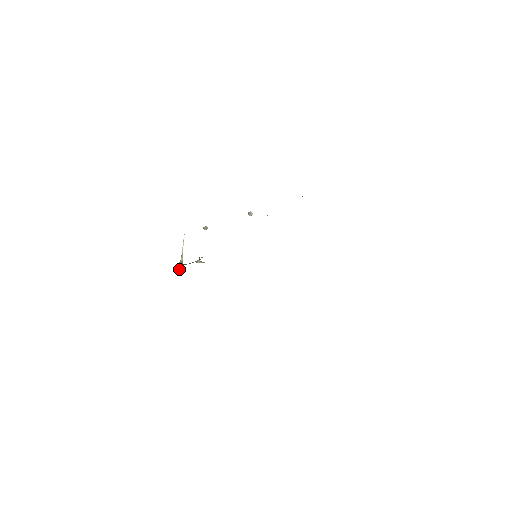
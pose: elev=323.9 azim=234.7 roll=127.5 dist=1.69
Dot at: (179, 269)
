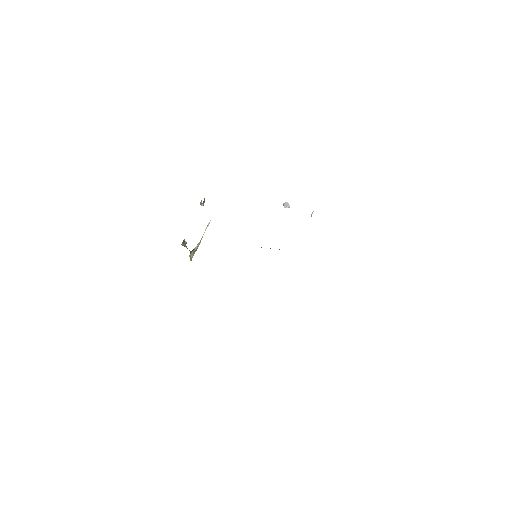
Dot at: (190, 257)
